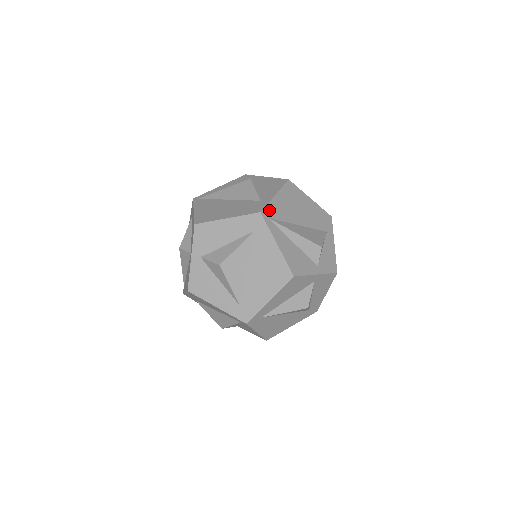
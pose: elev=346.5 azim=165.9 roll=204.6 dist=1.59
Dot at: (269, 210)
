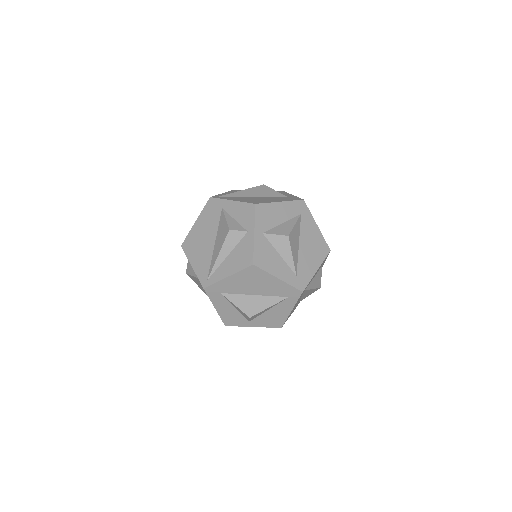
Dot at: occluded
